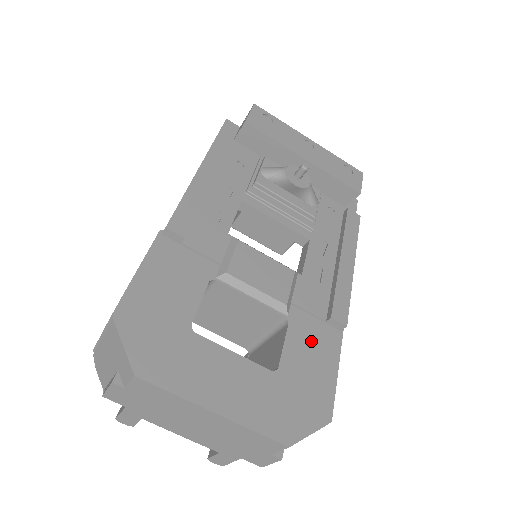
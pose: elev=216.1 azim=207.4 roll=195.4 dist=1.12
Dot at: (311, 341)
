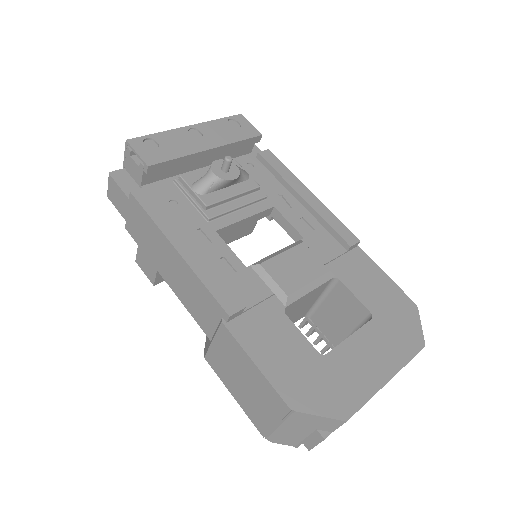
Dot at: (358, 274)
